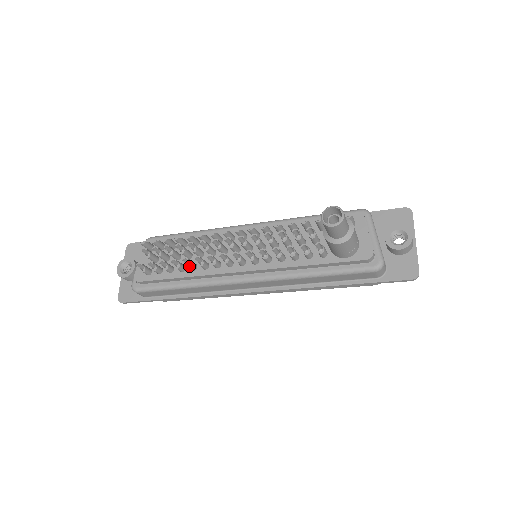
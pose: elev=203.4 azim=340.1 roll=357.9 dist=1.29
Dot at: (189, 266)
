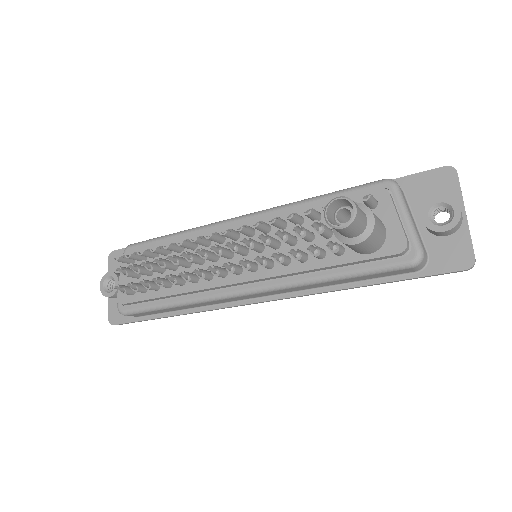
Dot at: (174, 283)
